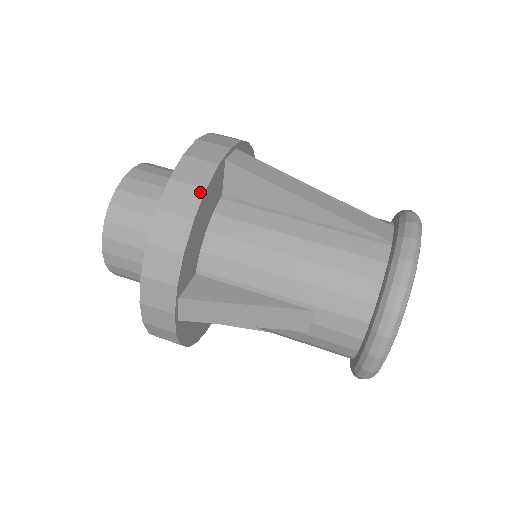
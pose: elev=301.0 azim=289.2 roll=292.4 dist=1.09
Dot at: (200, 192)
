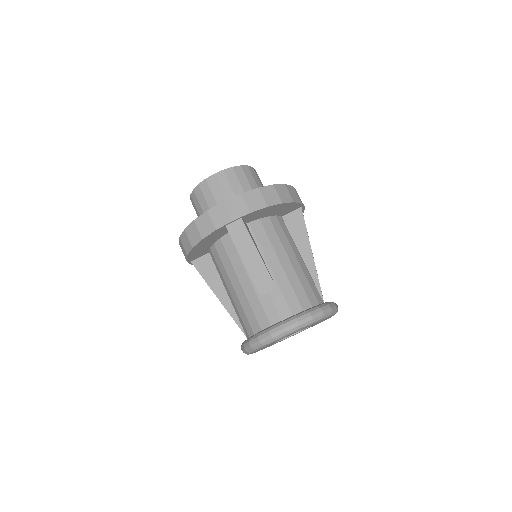
Dot at: (292, 200)
